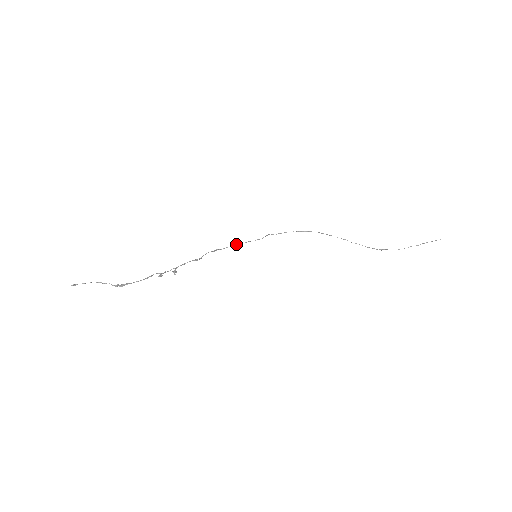
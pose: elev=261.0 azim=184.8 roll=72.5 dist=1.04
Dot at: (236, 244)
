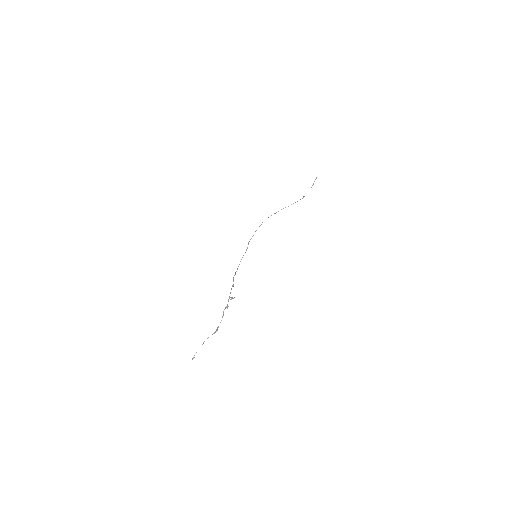
Dot at: (240, 261)
